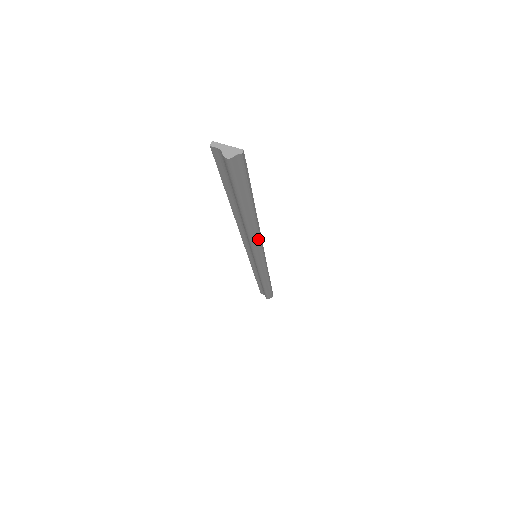
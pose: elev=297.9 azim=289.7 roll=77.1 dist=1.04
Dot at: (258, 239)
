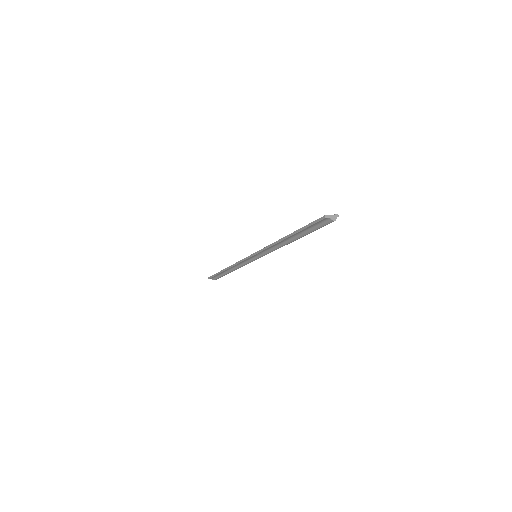
Dot at: occluded
